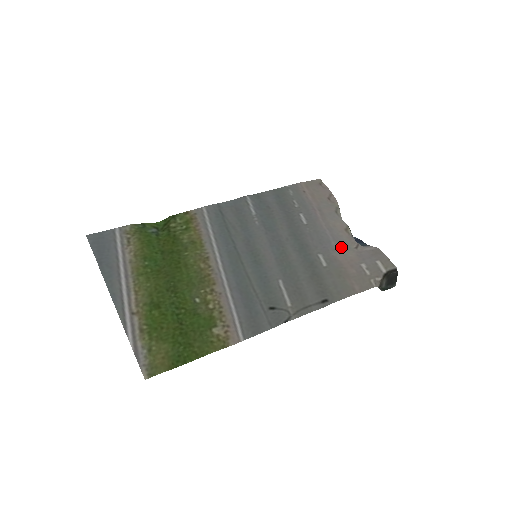
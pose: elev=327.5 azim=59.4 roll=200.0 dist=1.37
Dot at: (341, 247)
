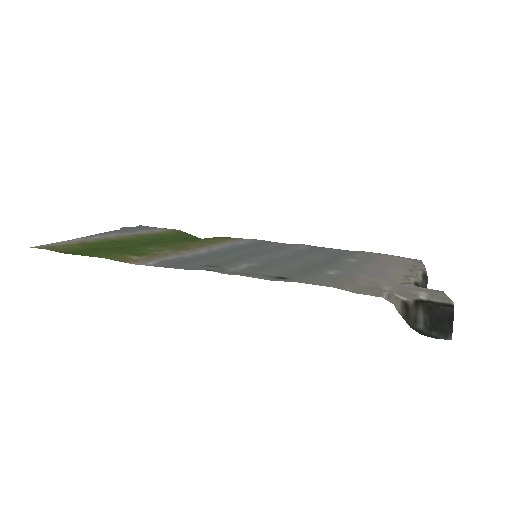
Dot at: (376, 276)
